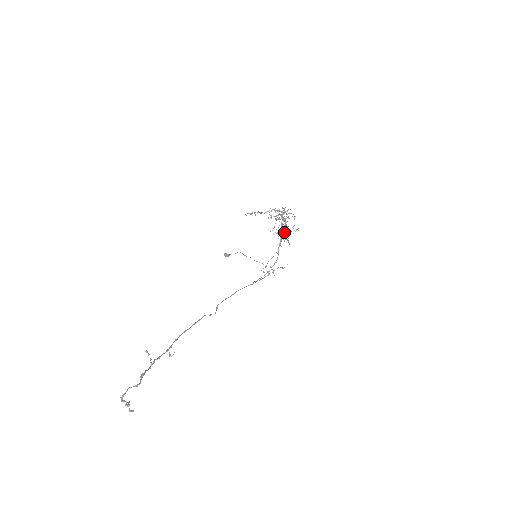
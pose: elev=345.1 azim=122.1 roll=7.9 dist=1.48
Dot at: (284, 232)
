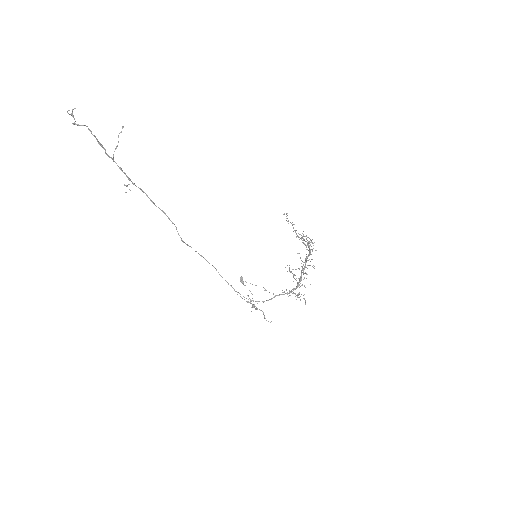
Dot at: (296, 278)
